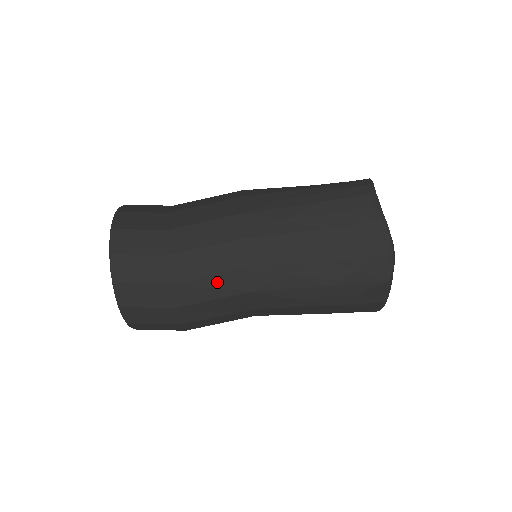
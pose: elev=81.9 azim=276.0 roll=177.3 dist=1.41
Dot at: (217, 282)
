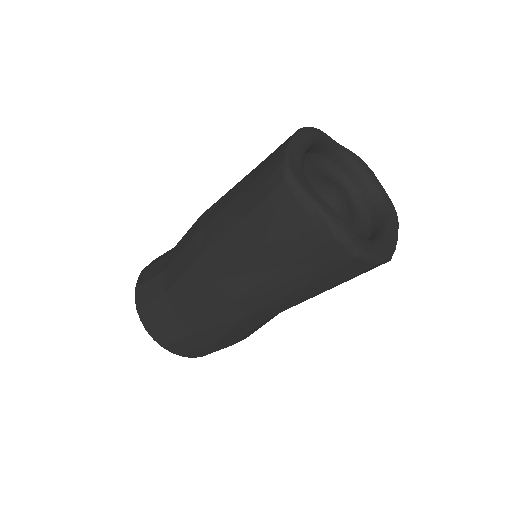
Dot at: (221, 320)
